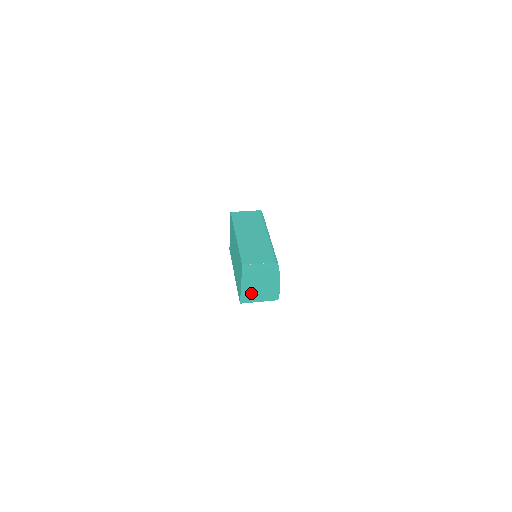
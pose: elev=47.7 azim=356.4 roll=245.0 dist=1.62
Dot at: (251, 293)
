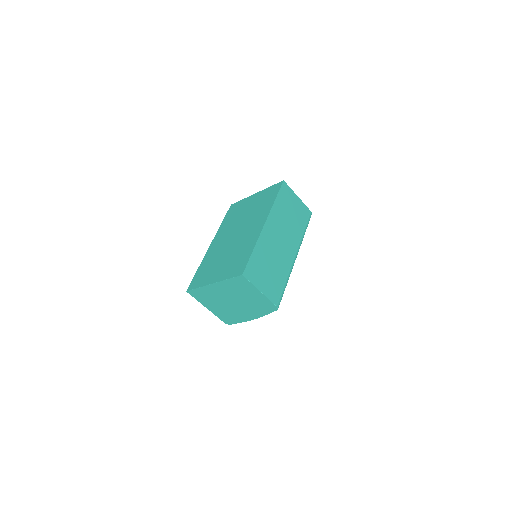
Dot at: (211, 297)
